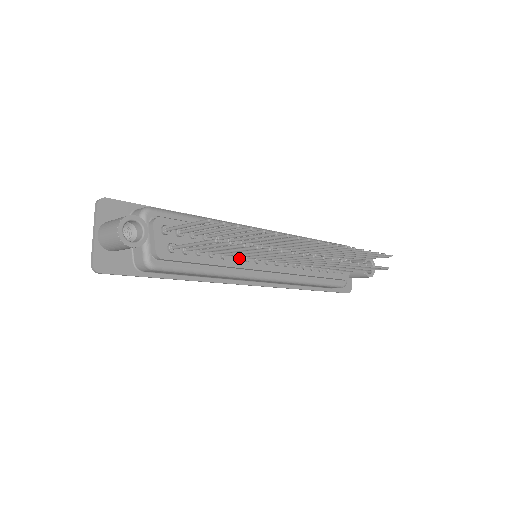
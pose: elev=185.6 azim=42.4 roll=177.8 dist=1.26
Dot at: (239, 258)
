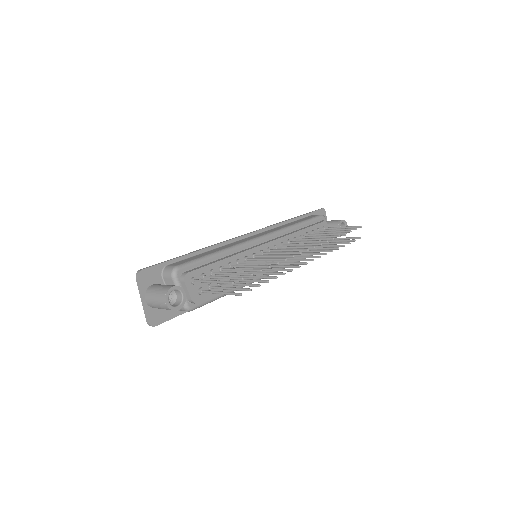
Dot at: occluded
